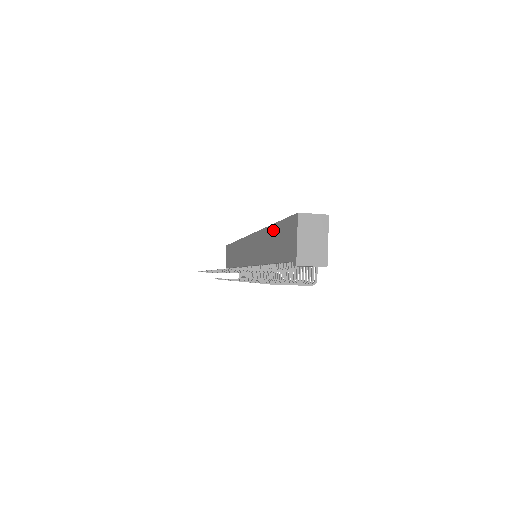
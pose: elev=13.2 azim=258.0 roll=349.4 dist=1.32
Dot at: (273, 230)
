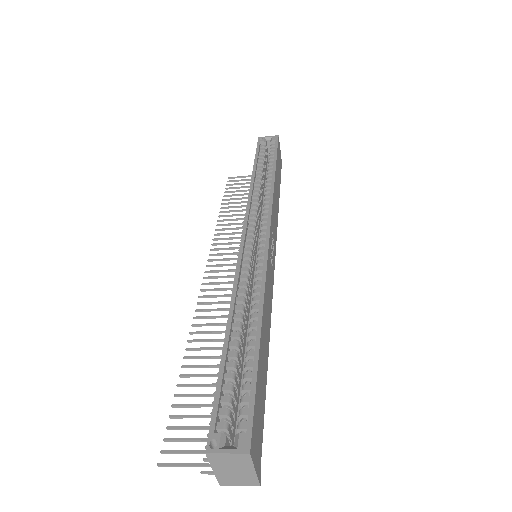
Dot at: (225, 348)
